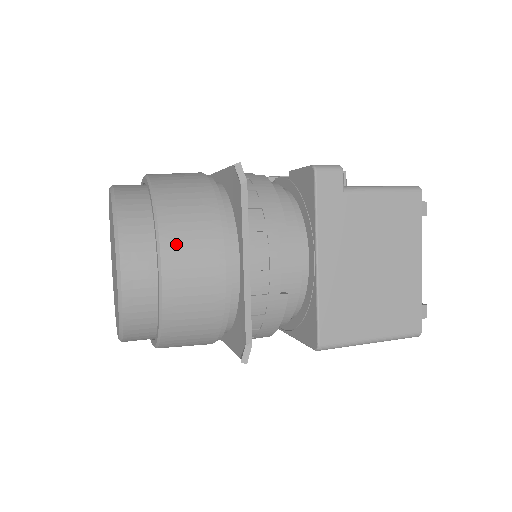
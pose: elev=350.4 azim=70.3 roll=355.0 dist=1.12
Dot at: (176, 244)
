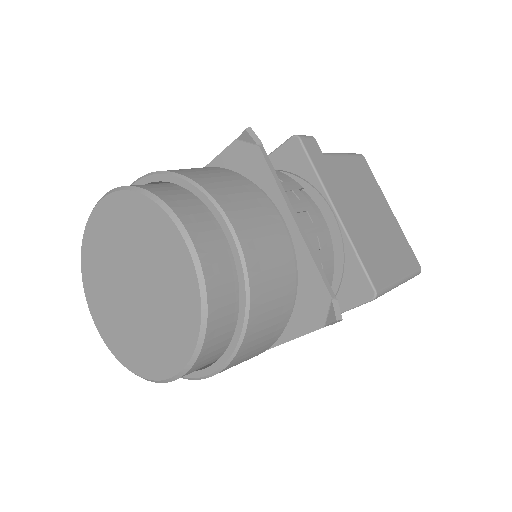
Dot at: (234, 205)
